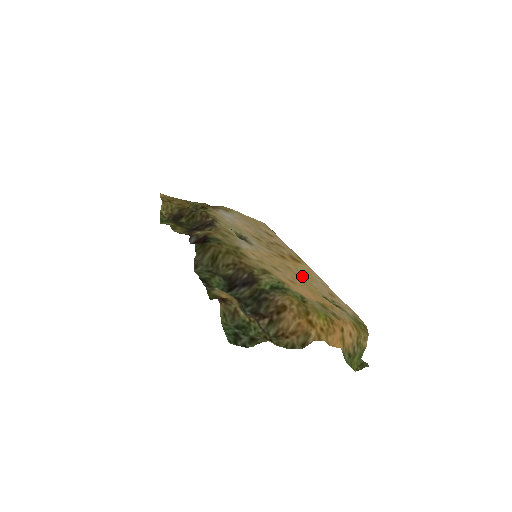
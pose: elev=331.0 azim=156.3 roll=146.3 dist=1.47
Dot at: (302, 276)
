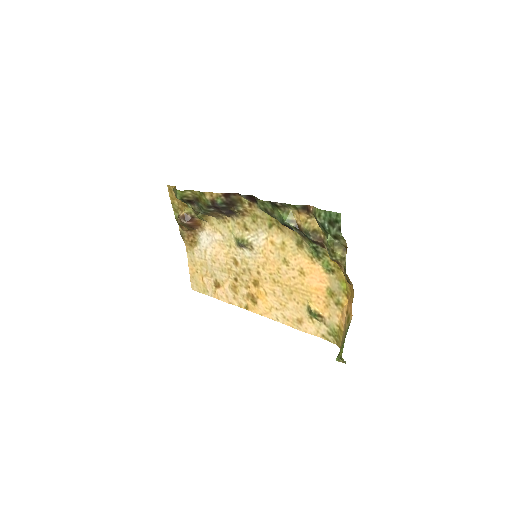
Dot at: (283, 293)
